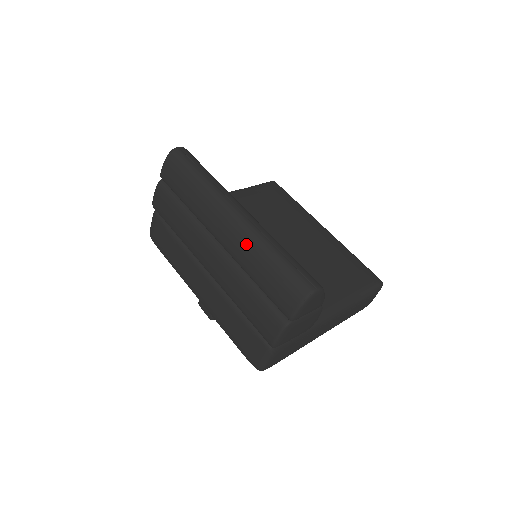
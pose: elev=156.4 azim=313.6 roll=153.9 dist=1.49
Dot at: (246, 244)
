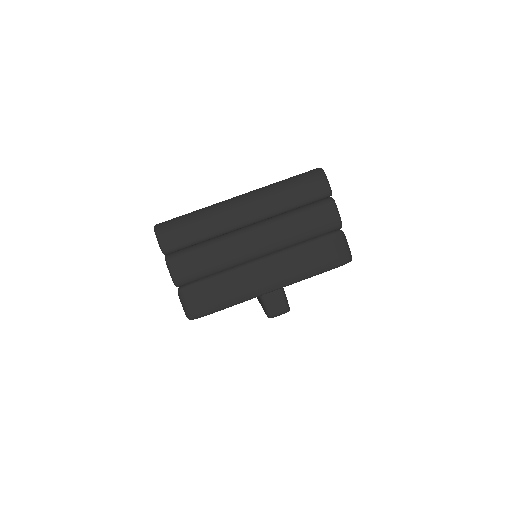
Dot at: (266, 196)
